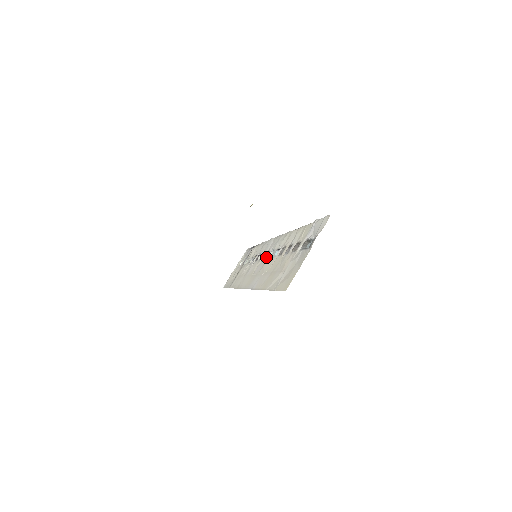
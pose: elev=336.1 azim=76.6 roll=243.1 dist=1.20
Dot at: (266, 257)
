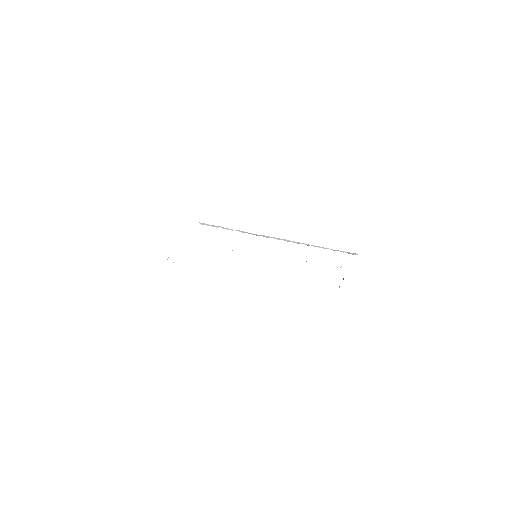
Dot at: occluded
